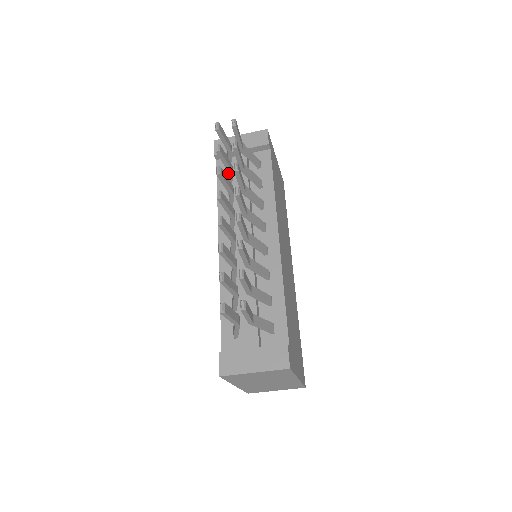
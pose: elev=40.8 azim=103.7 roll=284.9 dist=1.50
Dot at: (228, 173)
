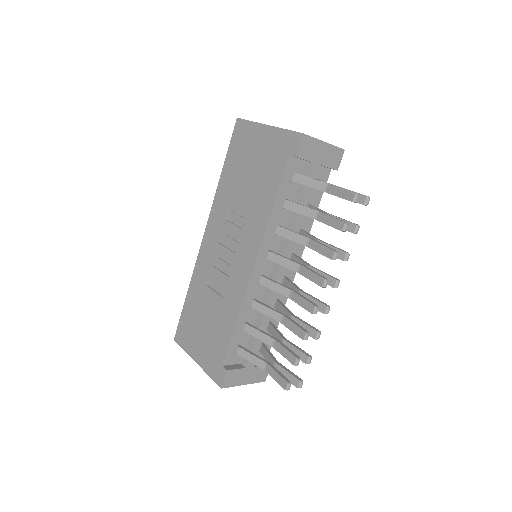
Dot at: (312, 215)
